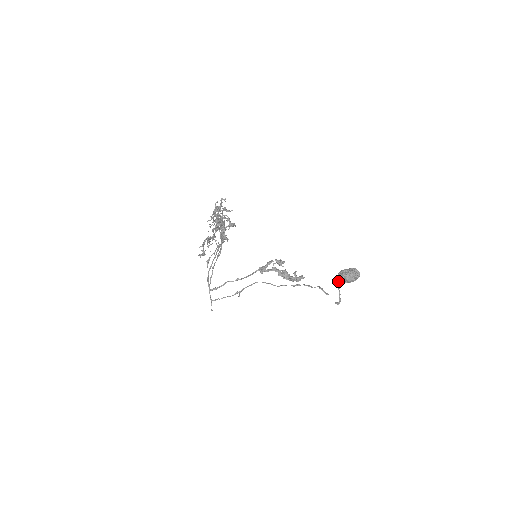
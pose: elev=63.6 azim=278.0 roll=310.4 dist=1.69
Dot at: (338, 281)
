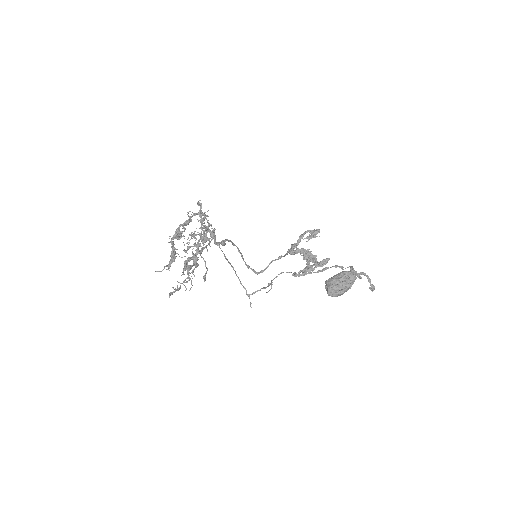
Dot at: occluded
